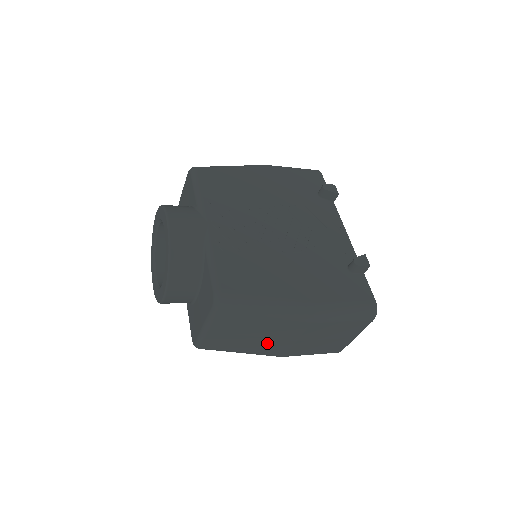
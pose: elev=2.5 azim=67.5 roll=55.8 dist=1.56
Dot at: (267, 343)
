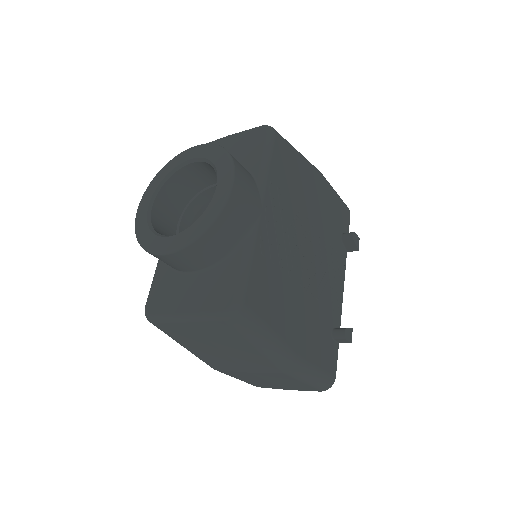
Dot at: (221, 358)
